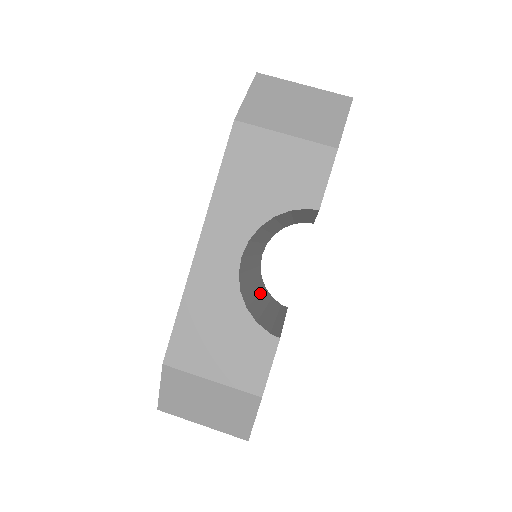
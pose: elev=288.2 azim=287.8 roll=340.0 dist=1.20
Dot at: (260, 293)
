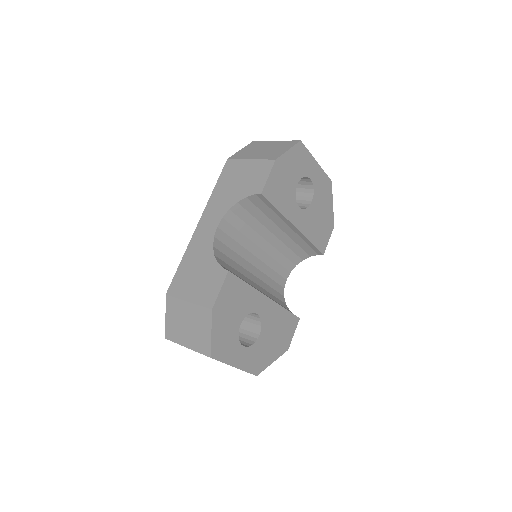
Dot at: (263, 288)
